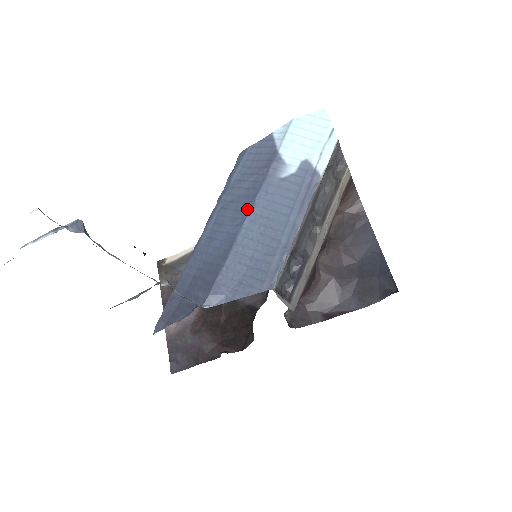
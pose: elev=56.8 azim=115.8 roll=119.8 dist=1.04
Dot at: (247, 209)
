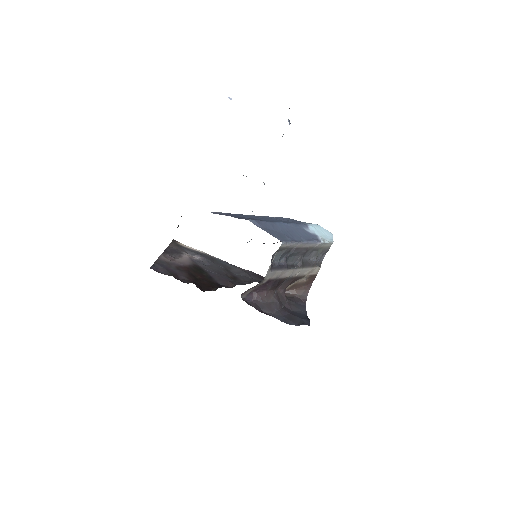
Dot at: (285, 222)
